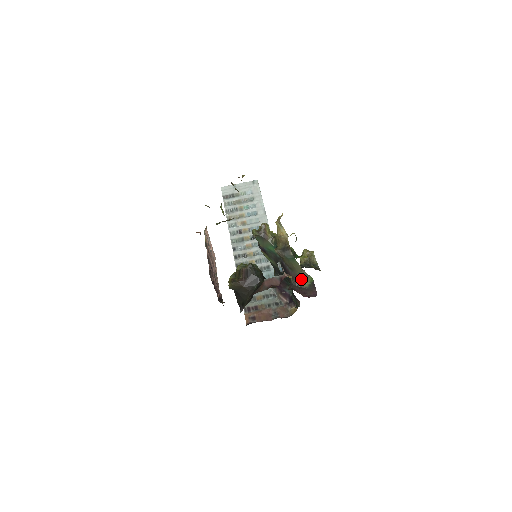
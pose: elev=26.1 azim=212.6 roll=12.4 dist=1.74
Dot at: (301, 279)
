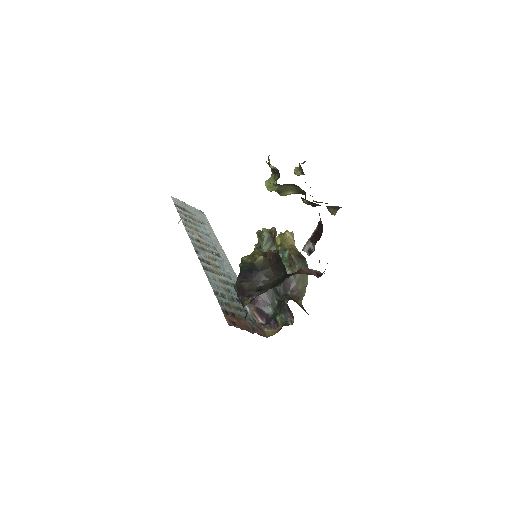
Dot at: (299, 296)
